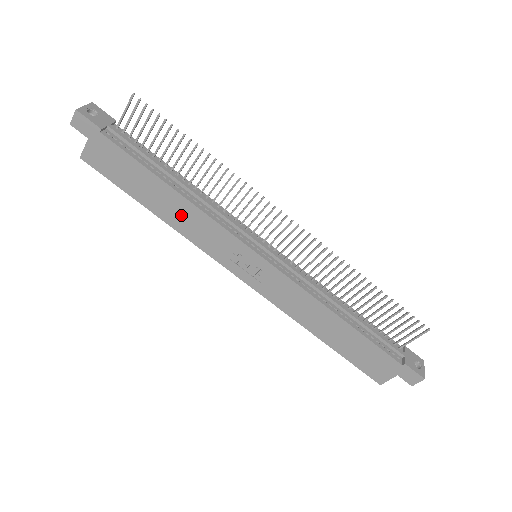
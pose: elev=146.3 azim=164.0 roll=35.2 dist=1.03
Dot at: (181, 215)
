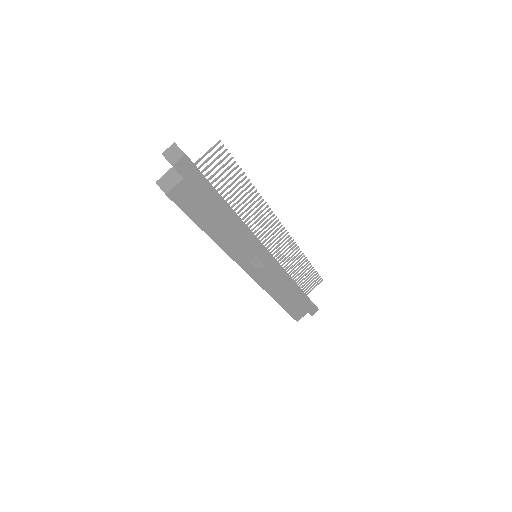
Dot at: (230, 235)
